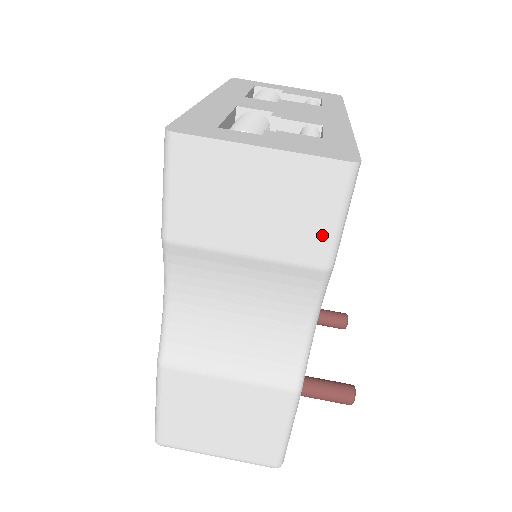
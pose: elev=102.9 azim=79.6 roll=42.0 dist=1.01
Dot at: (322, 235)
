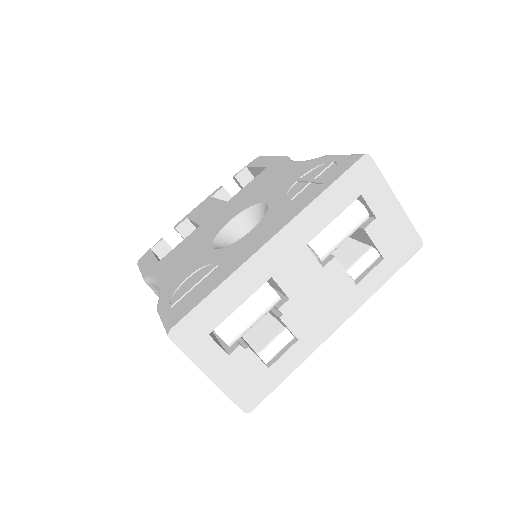
Dot at: occluded
